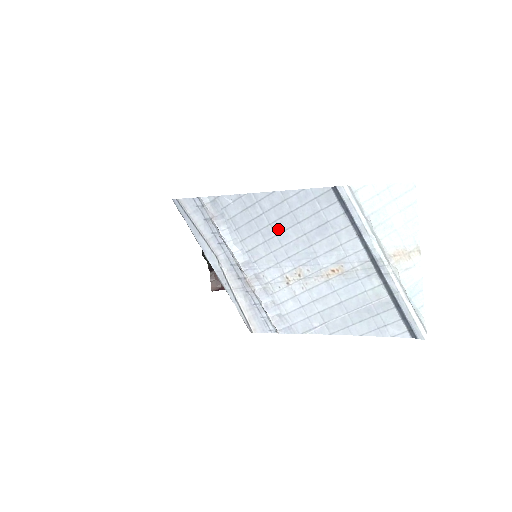
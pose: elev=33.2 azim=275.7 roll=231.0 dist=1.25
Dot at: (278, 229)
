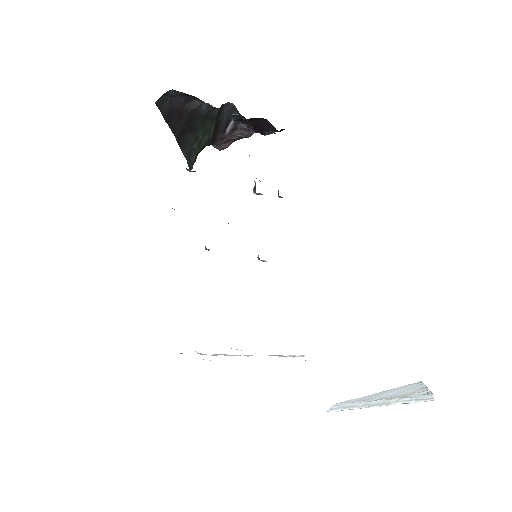
Dot at: occluded
